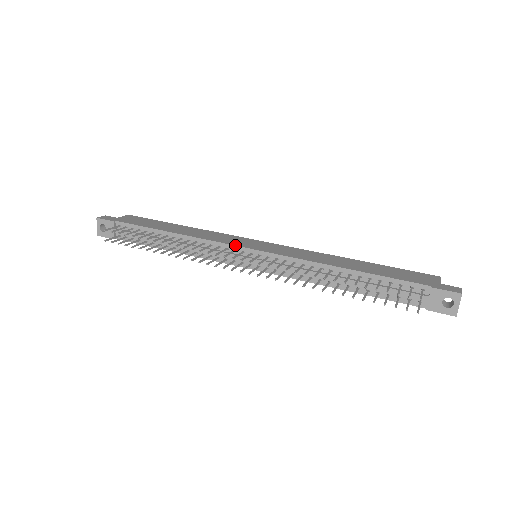
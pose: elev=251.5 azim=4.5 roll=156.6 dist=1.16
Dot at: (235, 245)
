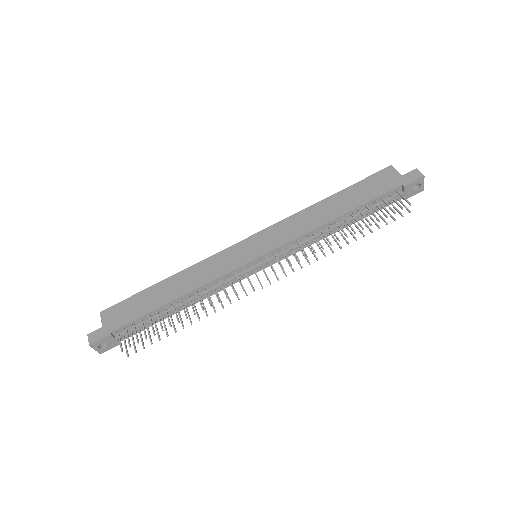
Dot at: (241, 266)
